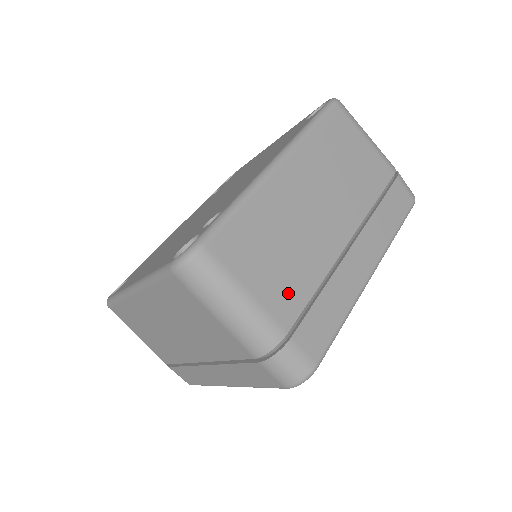
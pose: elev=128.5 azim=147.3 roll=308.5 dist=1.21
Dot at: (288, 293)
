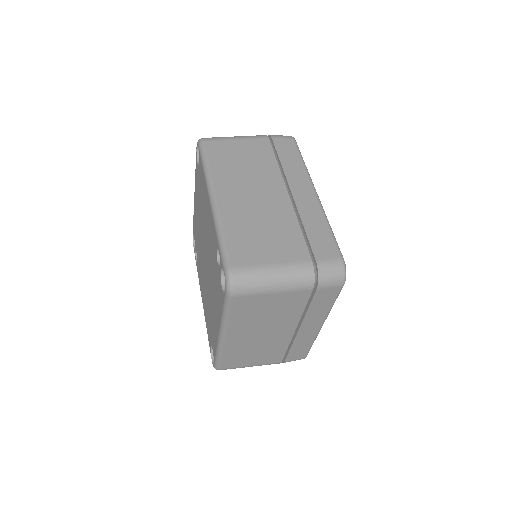
Dot at: (290, 245)
